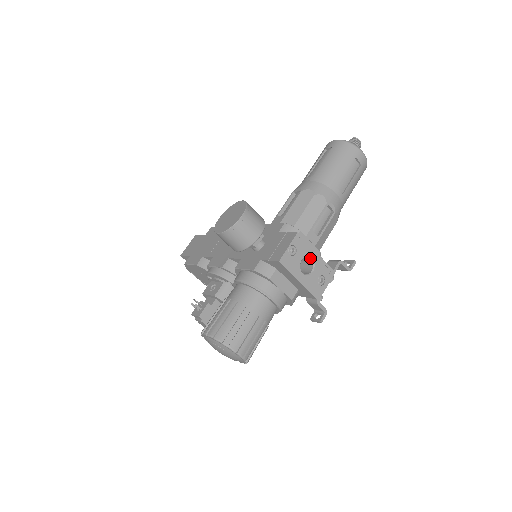
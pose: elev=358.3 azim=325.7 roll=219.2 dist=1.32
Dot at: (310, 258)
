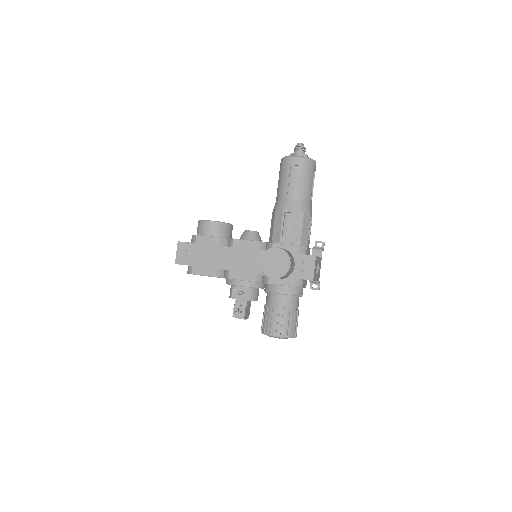
Dot at: (317, 263)
